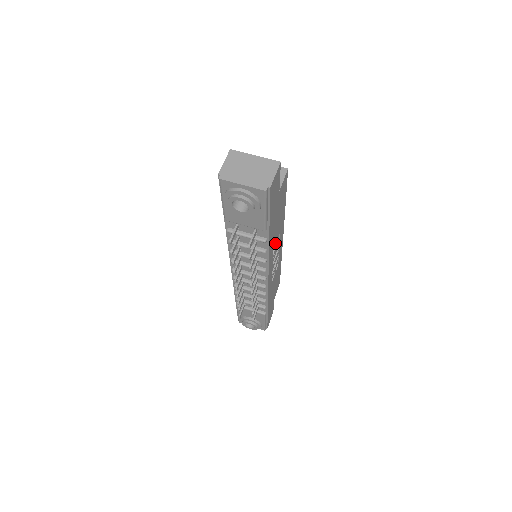
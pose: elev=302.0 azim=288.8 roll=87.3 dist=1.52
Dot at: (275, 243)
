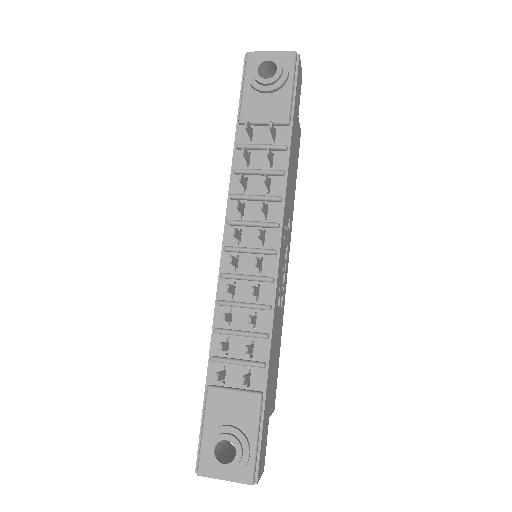
Dot at: (288, 211)
